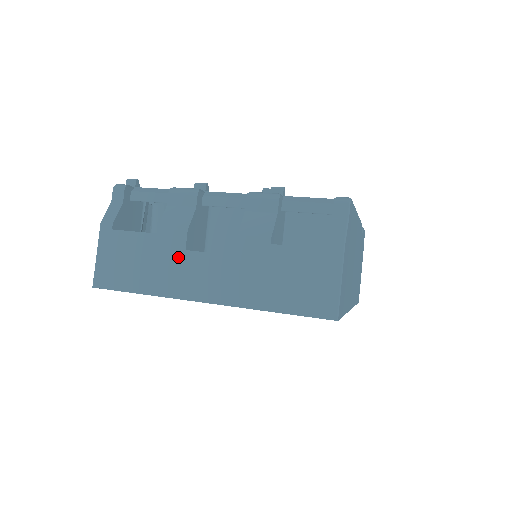
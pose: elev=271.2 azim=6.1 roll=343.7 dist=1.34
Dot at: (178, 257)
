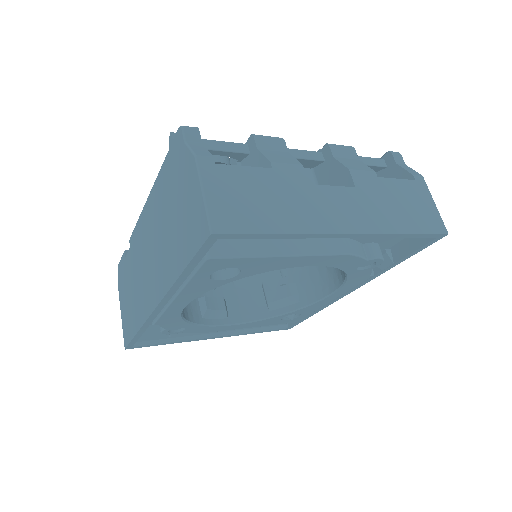
Dot at: (305, 191)
